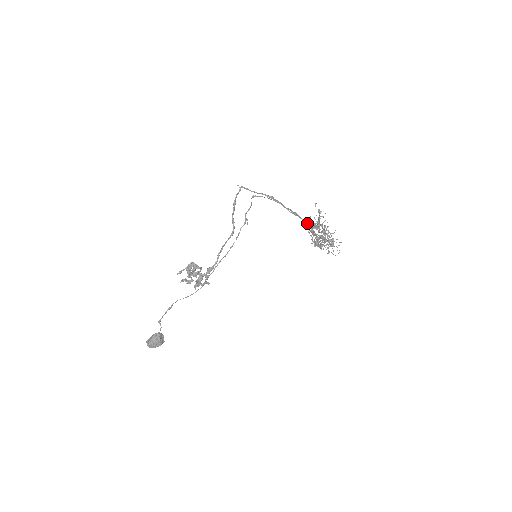
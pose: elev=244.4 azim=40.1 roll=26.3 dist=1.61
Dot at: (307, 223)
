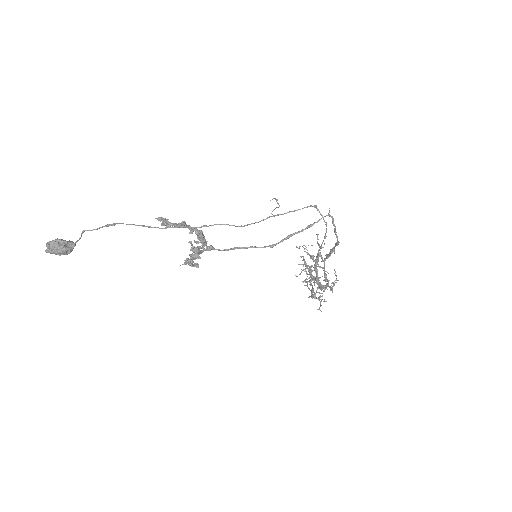
Dot at: occluded
